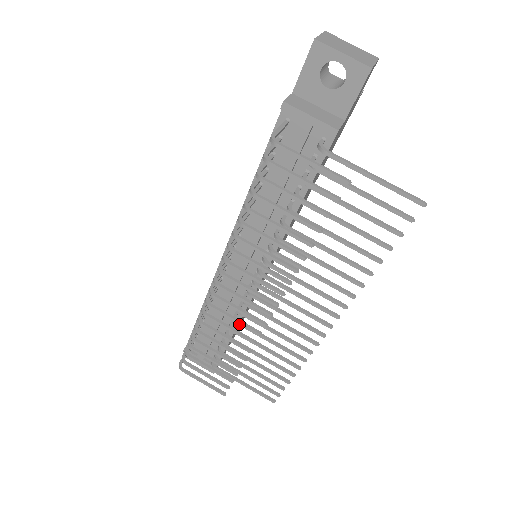
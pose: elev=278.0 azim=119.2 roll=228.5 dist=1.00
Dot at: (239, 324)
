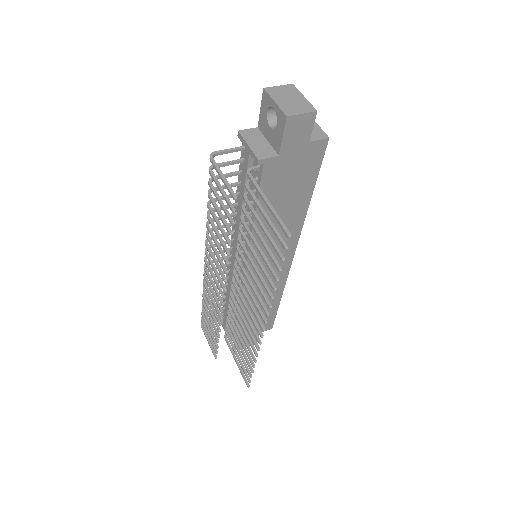
Dot at: (214, 297)
